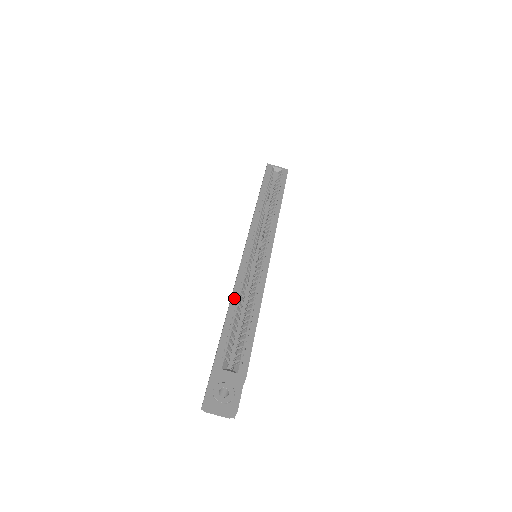
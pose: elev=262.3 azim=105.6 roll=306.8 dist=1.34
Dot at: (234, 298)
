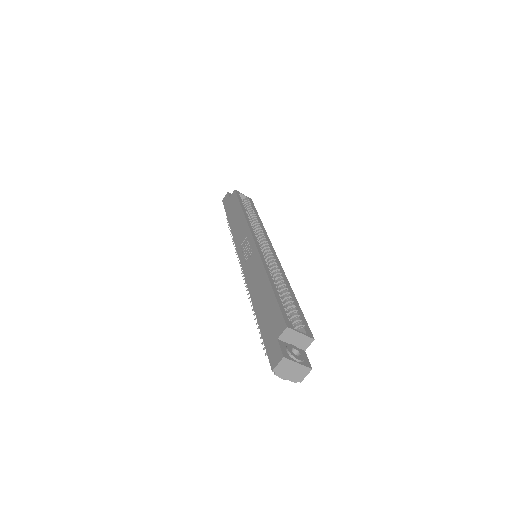
Dot at: (270, 277)
